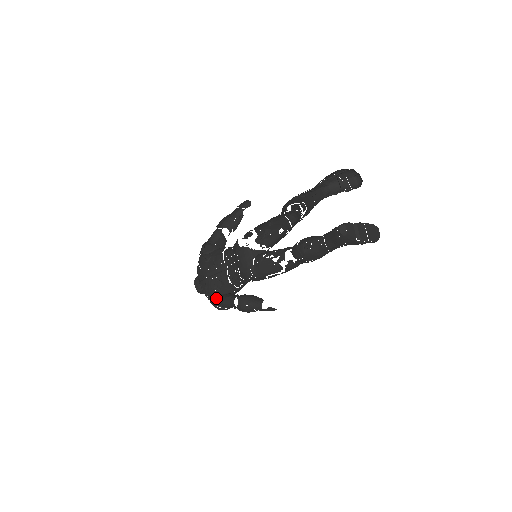
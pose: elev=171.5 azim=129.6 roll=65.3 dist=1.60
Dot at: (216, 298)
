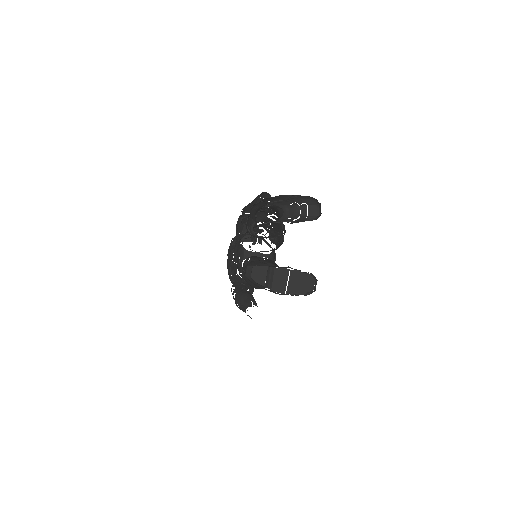
Dot at: occluded
